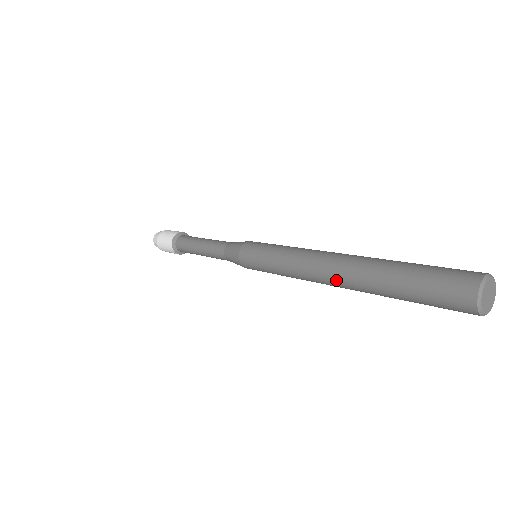
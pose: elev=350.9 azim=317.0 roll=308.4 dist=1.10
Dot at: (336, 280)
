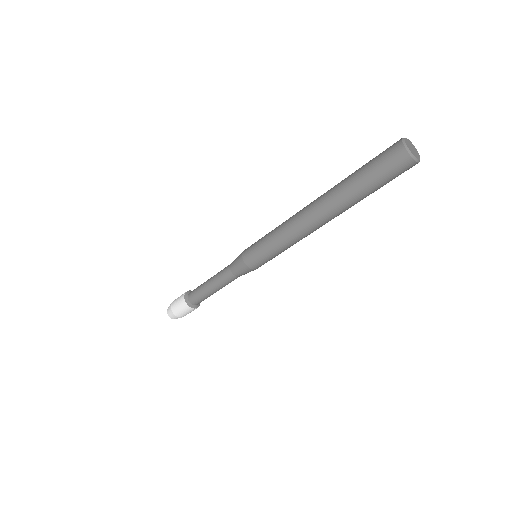
Dot at: (317, 212)
